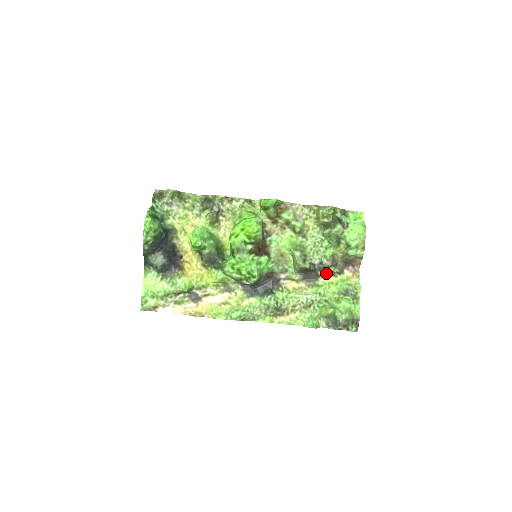
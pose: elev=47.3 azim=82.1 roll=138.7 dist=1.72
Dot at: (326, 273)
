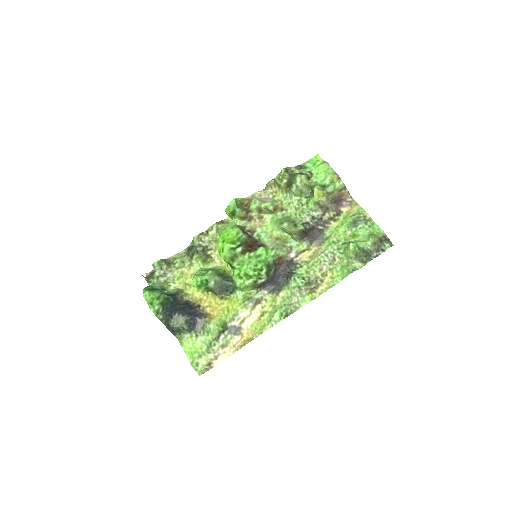
Dot at: (327, 224)
